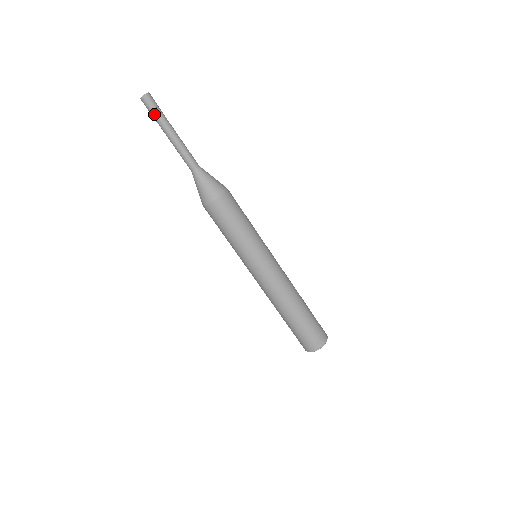
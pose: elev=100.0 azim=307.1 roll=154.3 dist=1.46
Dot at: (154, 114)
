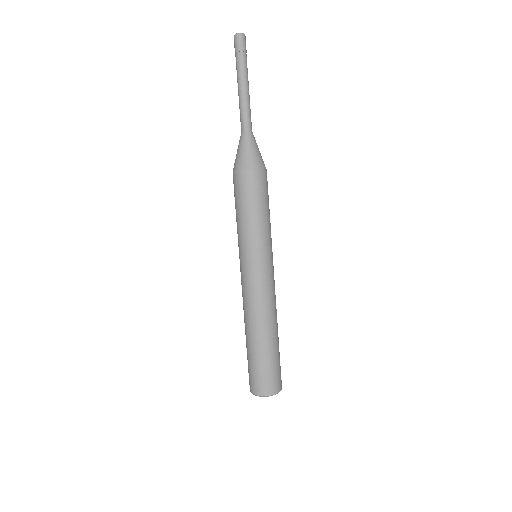
Dot at: (237, 56)
